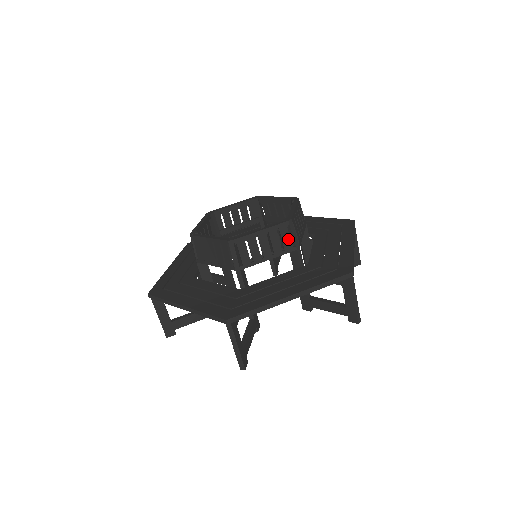
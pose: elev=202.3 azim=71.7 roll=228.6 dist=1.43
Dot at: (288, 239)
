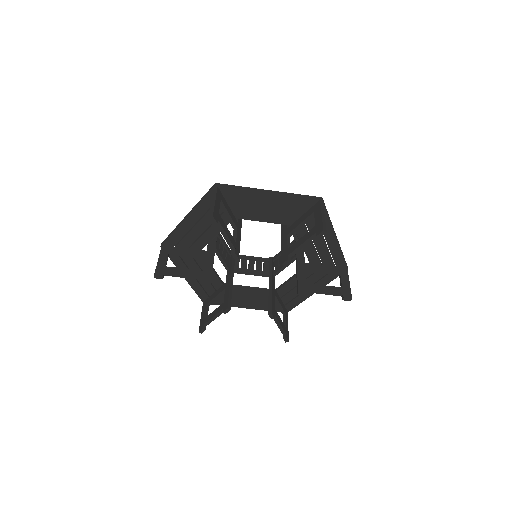
Dot at: occluded
